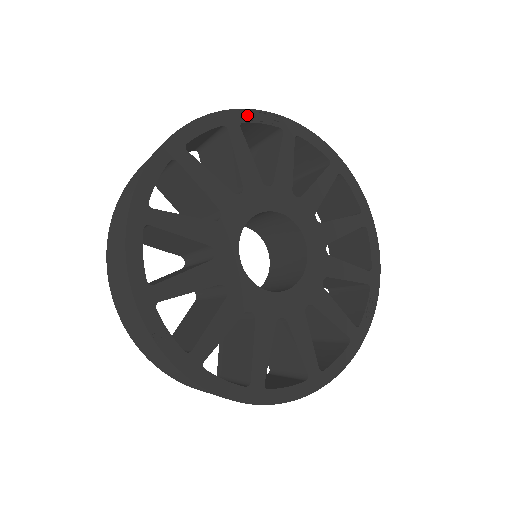
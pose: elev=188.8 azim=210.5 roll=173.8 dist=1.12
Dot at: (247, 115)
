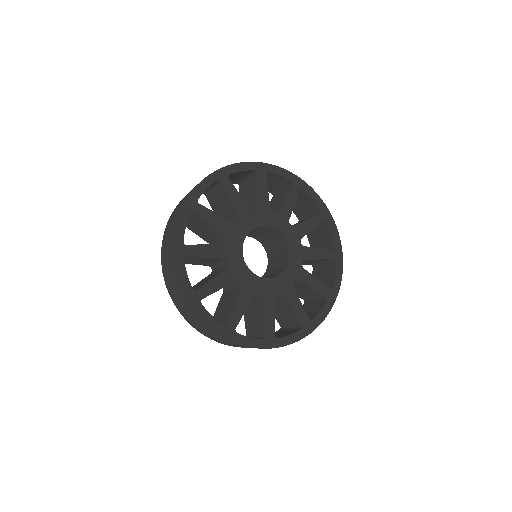
Dot at: (196, 193)
